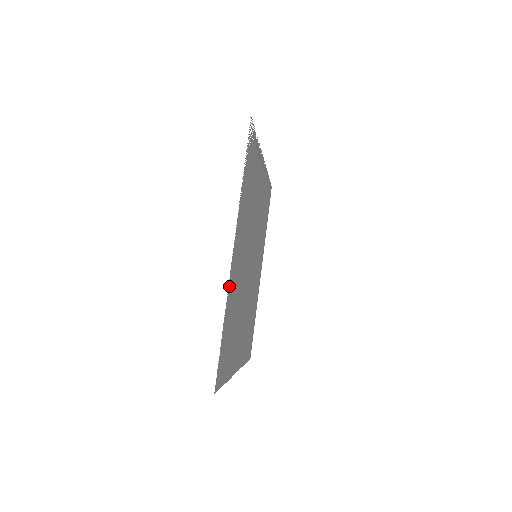
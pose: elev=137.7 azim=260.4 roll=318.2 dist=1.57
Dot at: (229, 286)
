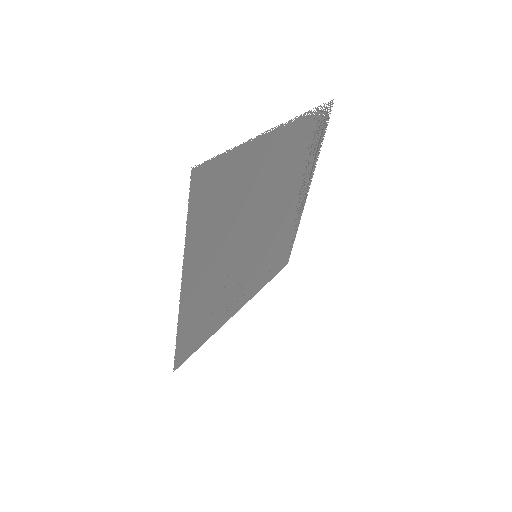
Dot at: (259, 140)
